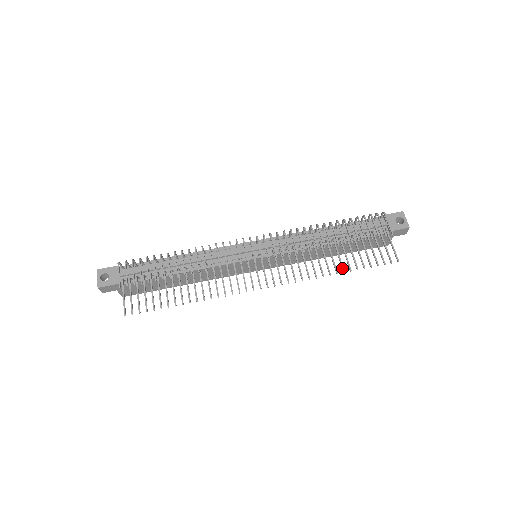
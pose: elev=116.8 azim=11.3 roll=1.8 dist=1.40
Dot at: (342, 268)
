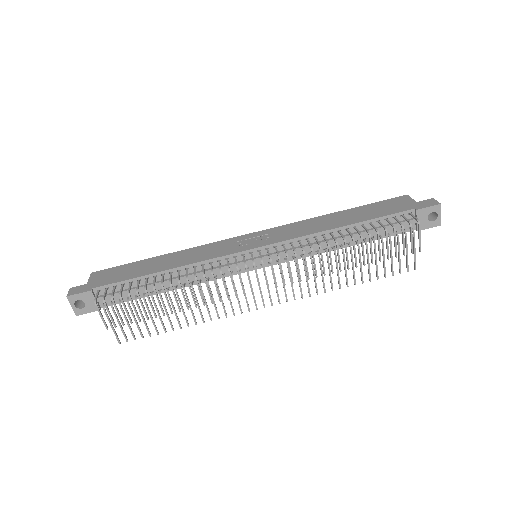
Dot at: (354, 281)
